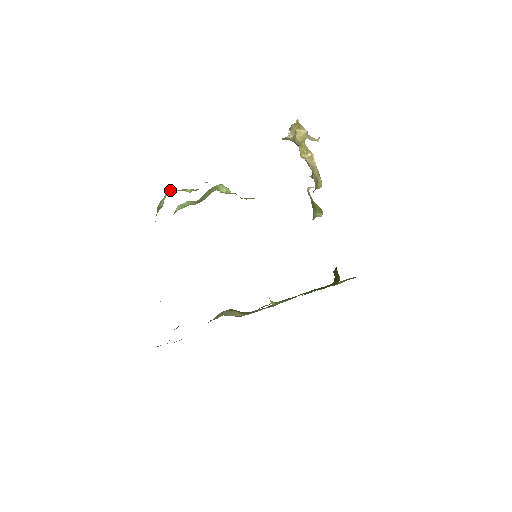
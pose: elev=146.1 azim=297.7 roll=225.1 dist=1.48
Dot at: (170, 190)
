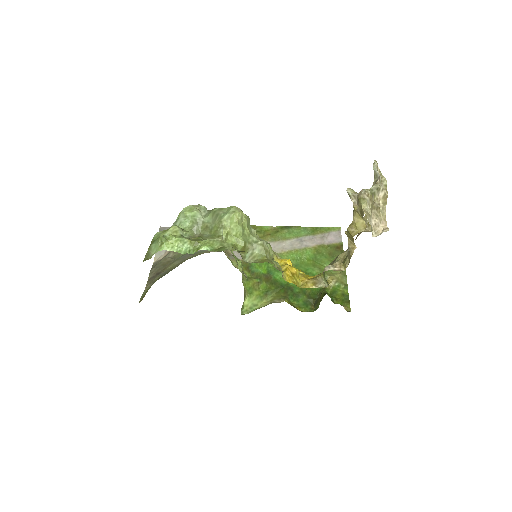
Dot at: (163, 245)
